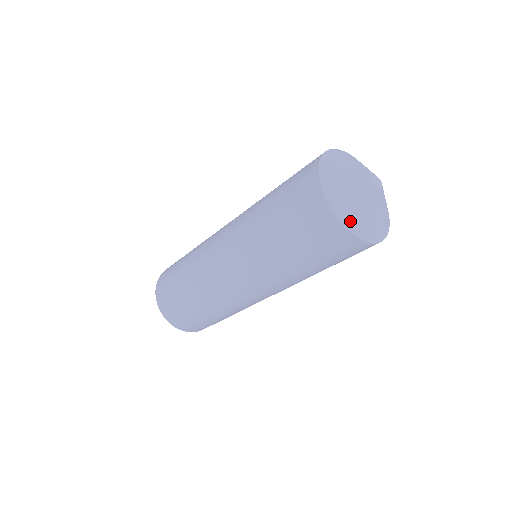
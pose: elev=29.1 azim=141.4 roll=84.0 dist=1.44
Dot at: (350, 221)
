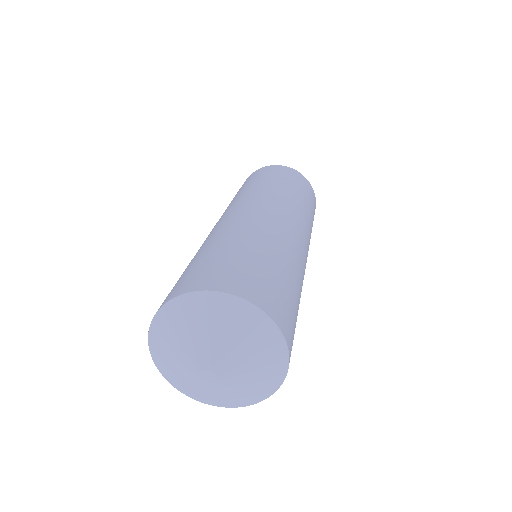
Dot at: (233, 404)
